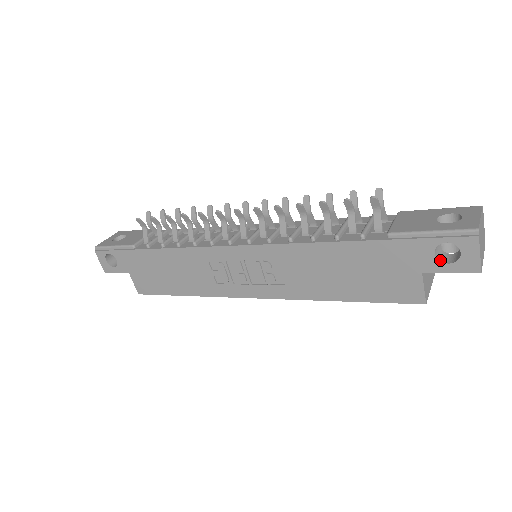
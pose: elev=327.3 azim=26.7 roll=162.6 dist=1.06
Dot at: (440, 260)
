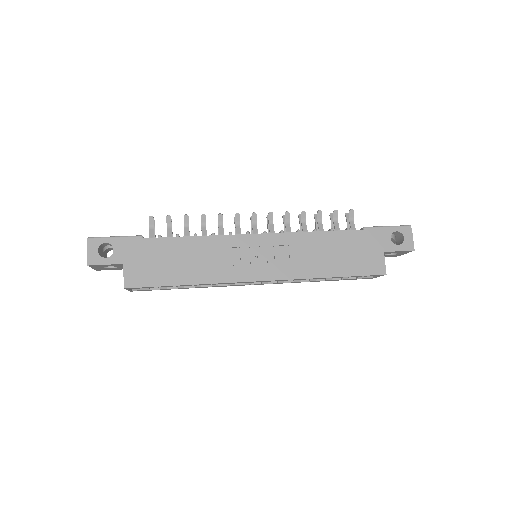
Dot at: (393, 243)
